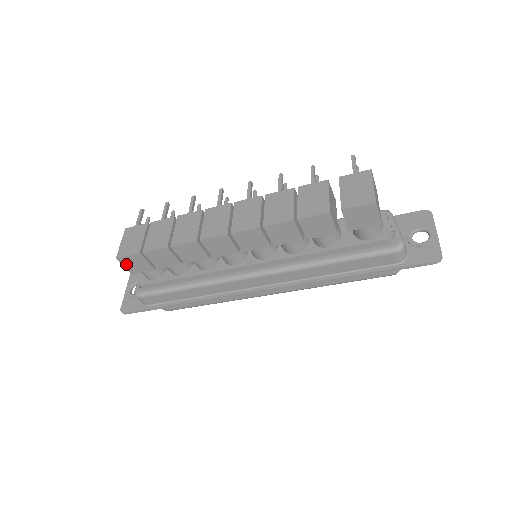
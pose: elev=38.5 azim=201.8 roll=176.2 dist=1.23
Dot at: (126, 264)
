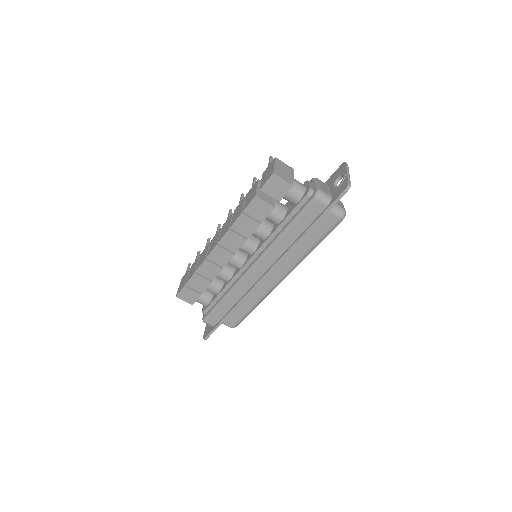
Dot at: (184, 299)
